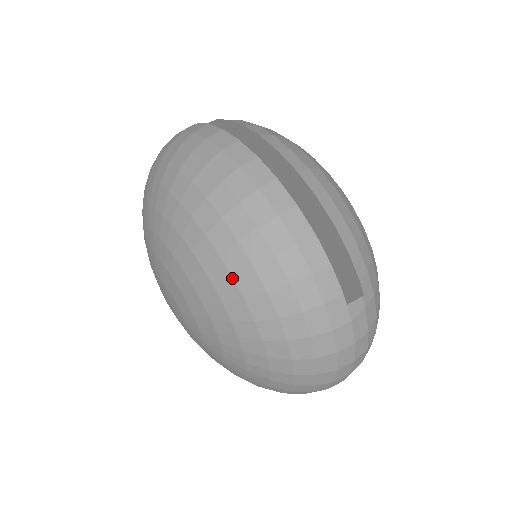
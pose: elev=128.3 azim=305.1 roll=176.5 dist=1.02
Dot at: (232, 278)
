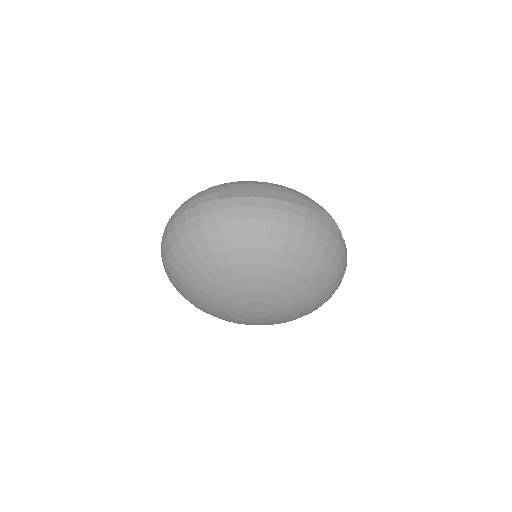
Dot at: (323, 273)
